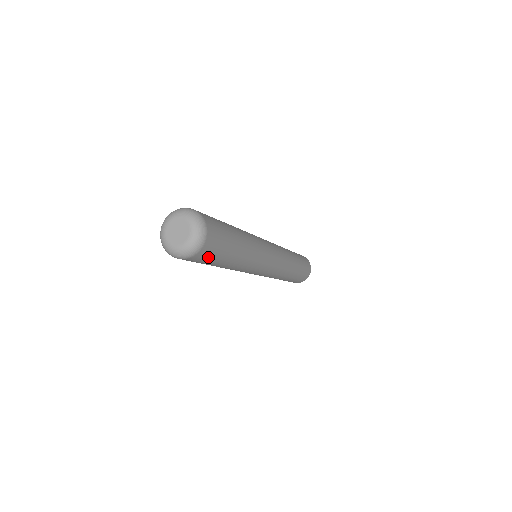
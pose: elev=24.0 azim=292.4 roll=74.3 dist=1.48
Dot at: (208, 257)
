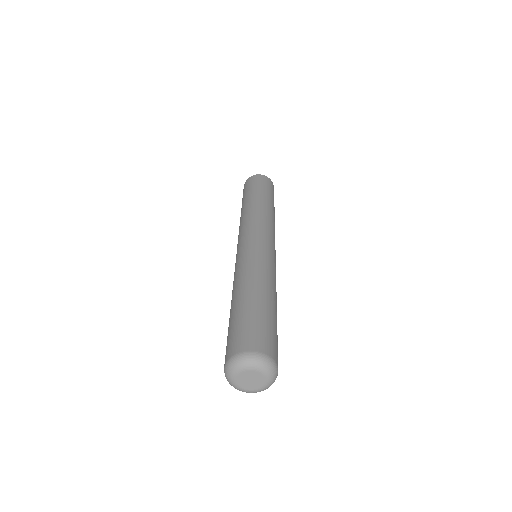
Dot at: occluded
